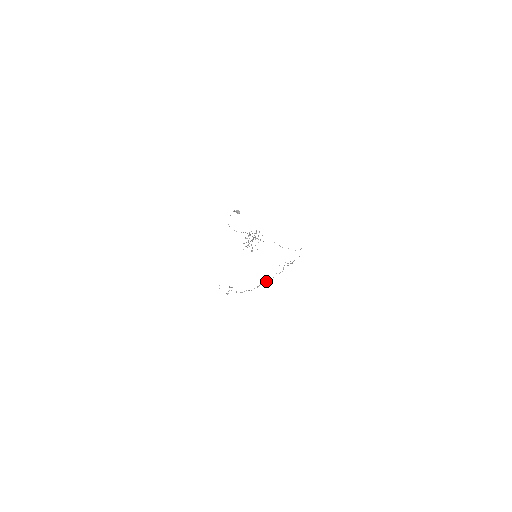
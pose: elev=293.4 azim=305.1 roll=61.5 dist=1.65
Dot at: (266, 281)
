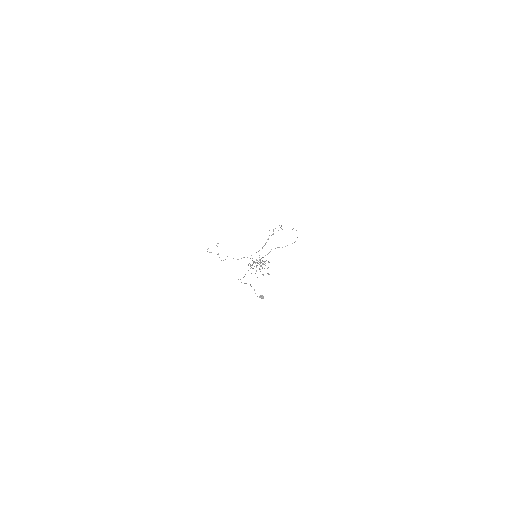
Dot at: occluded
